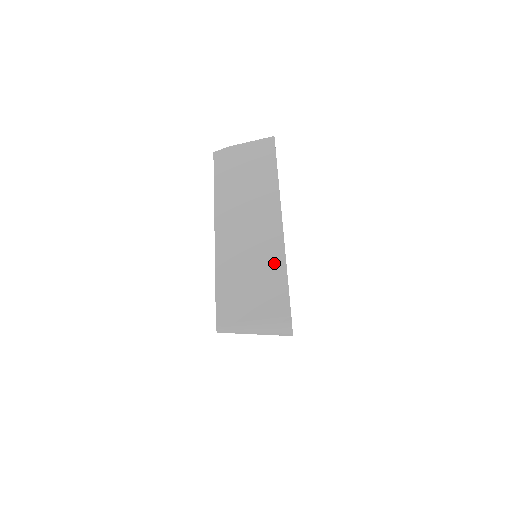
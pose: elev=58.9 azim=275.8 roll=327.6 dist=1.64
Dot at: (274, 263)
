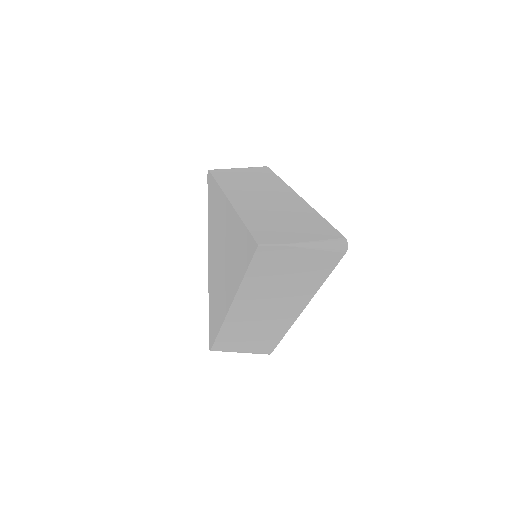
Dot at: (275, 334)
